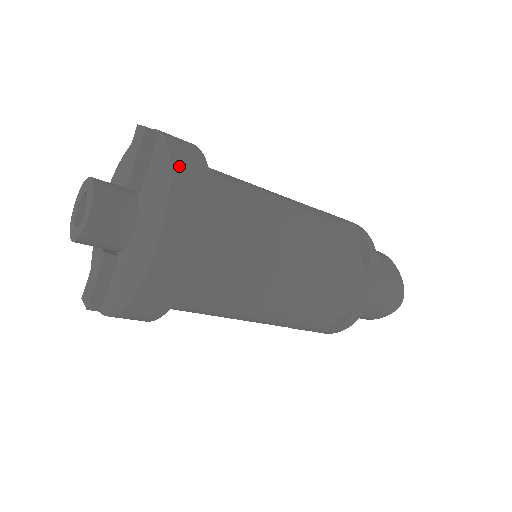
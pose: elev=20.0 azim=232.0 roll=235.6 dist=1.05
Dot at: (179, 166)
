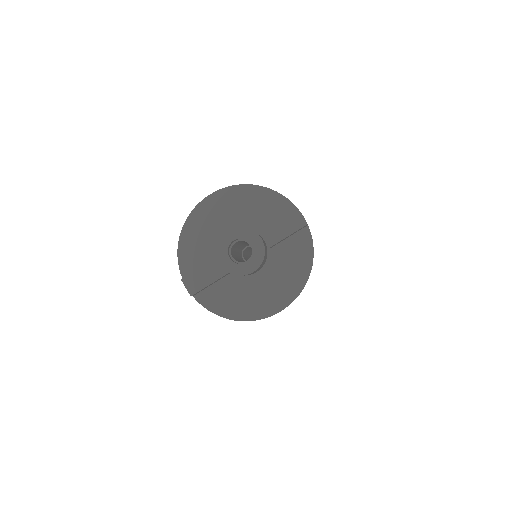
Dot at: occluded
